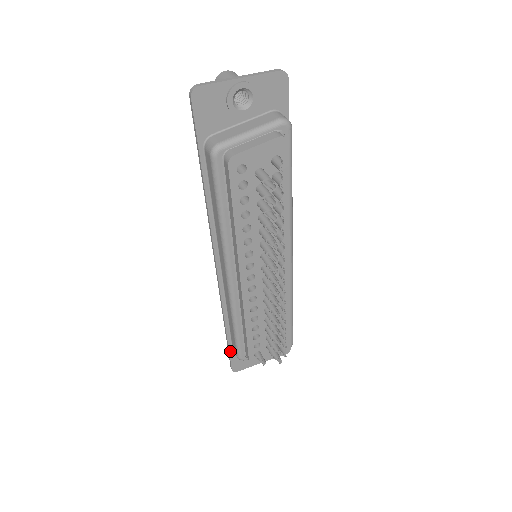
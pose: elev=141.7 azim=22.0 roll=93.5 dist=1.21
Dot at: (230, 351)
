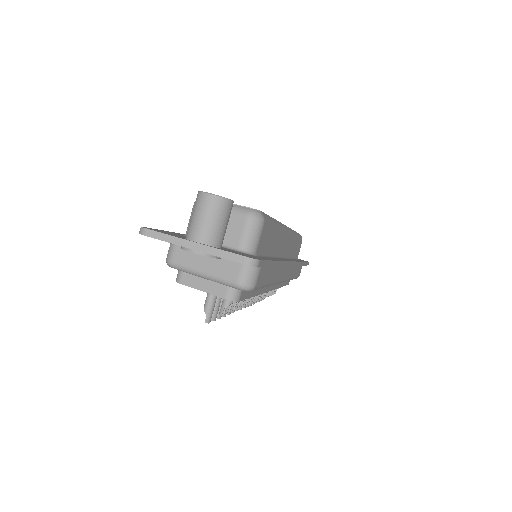
Dot at: occluded
